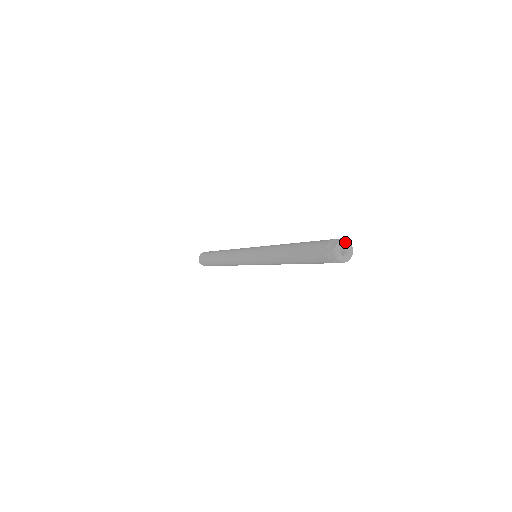
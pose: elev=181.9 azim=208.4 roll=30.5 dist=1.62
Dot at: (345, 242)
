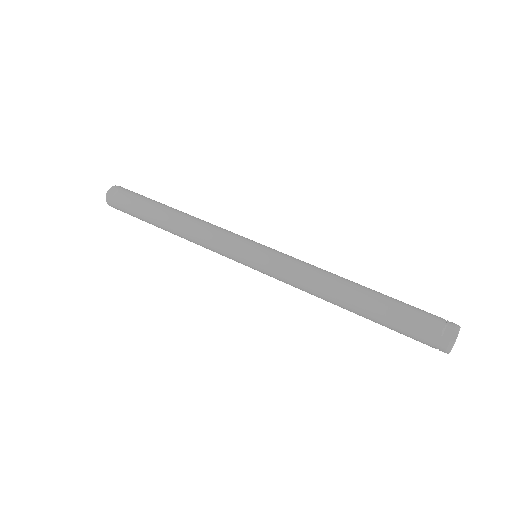
Dot at: (459, 330)
